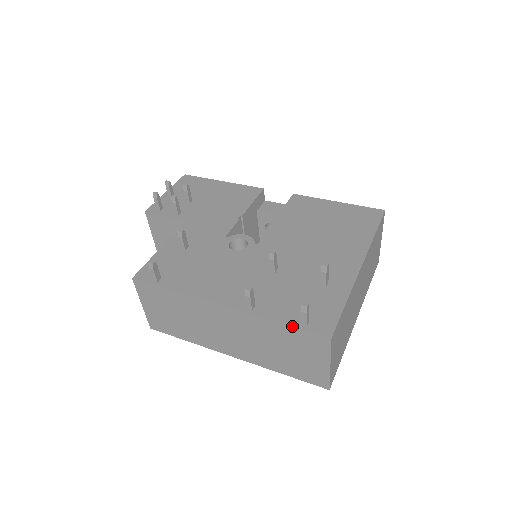
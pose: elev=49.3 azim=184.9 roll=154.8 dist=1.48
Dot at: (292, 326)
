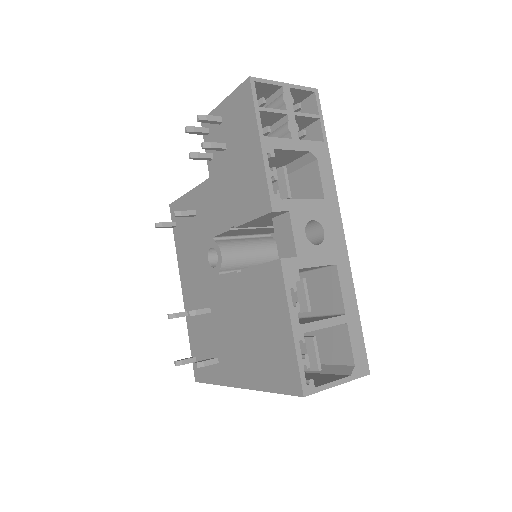
Dot at: (191, 351)
